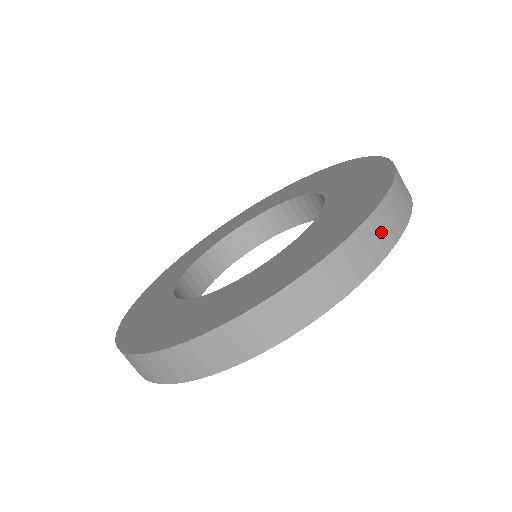
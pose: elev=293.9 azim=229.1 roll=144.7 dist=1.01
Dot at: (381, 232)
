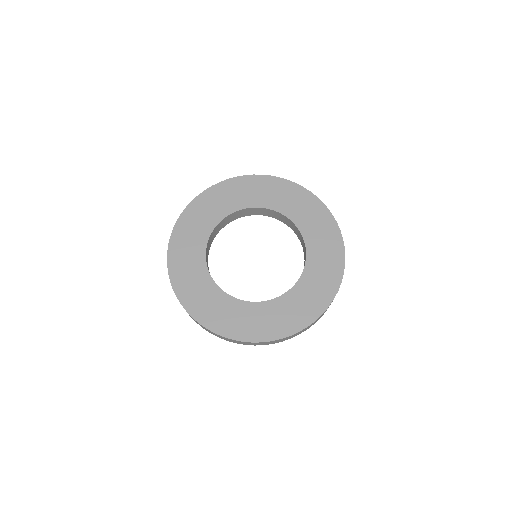
Dot at: (286, 339)
